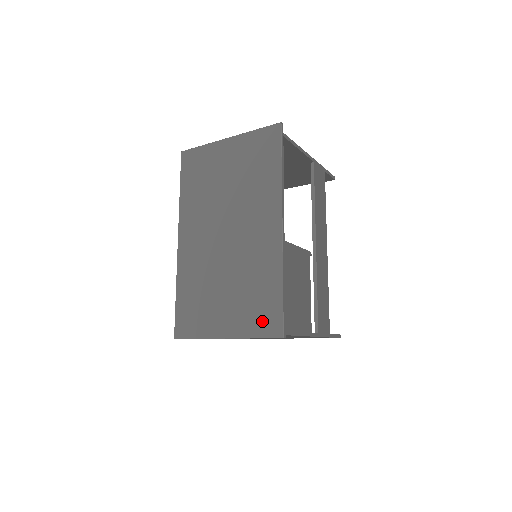
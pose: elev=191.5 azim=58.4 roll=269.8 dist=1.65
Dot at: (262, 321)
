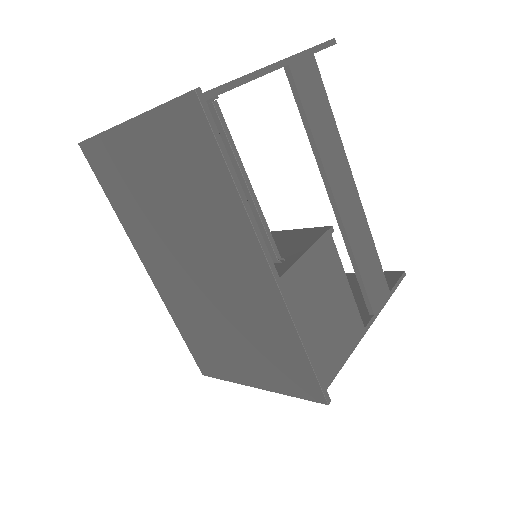
Dot at: (294, 382)
